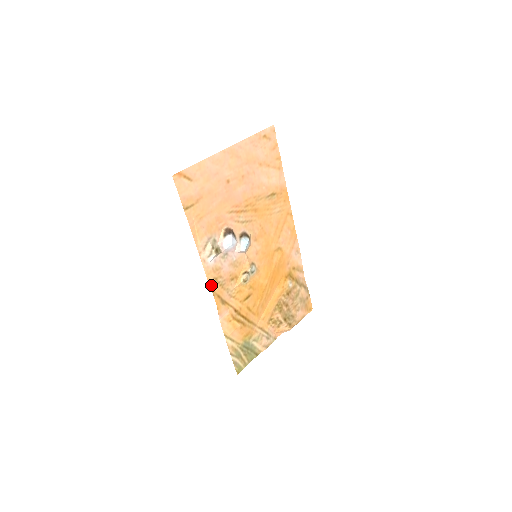
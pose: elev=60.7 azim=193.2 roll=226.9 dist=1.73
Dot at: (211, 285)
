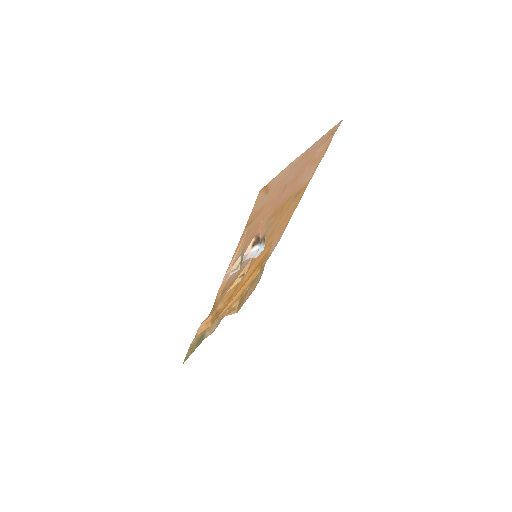
Dot at: (216, 297)
